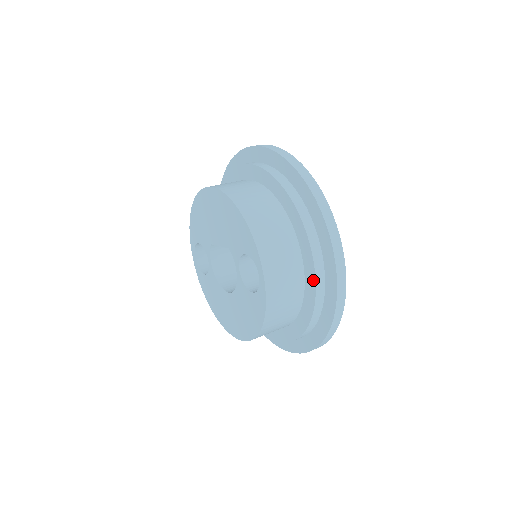
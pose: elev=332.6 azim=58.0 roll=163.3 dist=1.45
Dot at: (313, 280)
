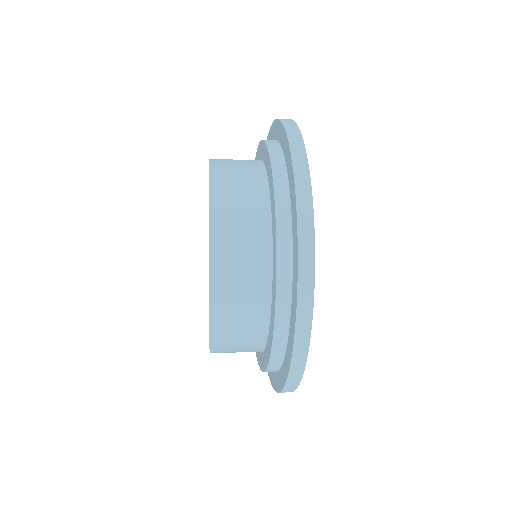
Dot at: (271, 344)
